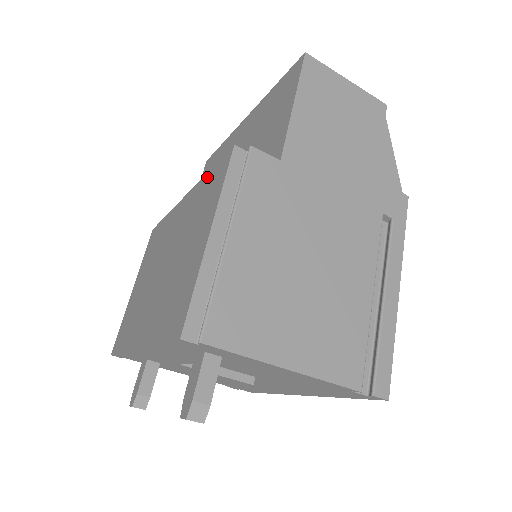
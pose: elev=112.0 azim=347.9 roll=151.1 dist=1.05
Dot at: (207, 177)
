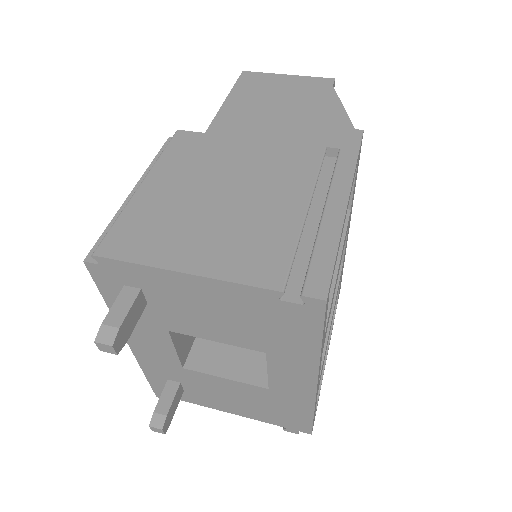
Dot at: occluded
